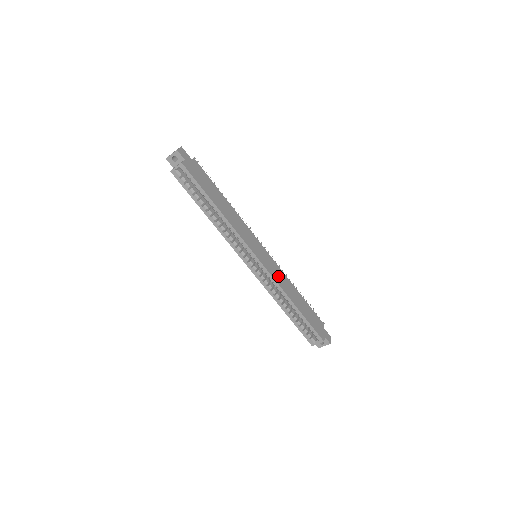
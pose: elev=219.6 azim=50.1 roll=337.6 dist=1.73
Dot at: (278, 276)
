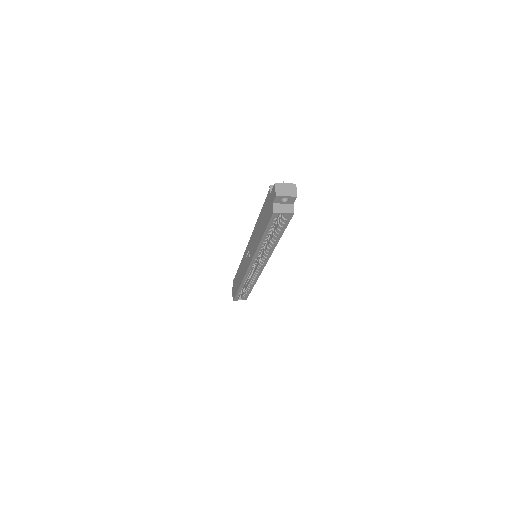
Dot at: occluded
